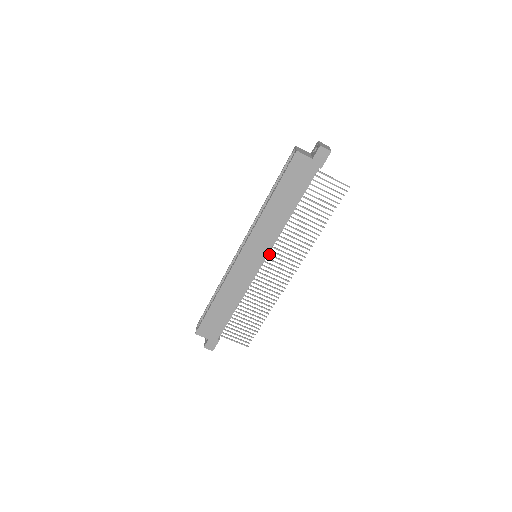
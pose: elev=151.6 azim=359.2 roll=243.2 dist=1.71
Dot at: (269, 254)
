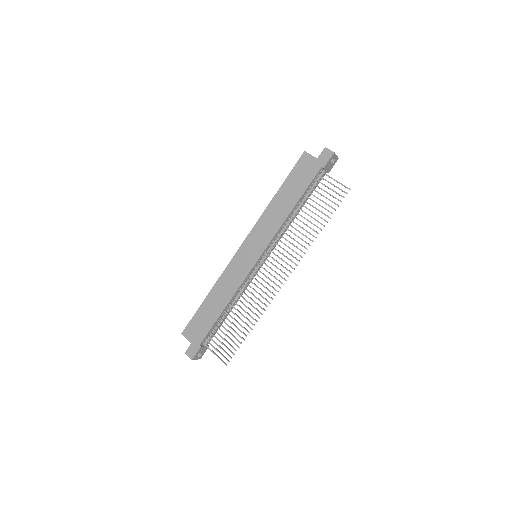
Dot at: (267, 253)
